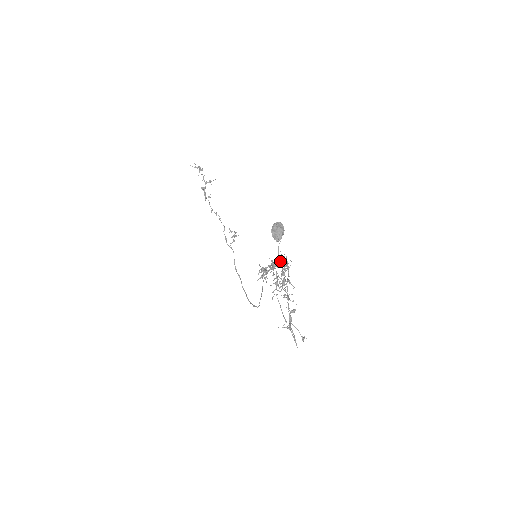
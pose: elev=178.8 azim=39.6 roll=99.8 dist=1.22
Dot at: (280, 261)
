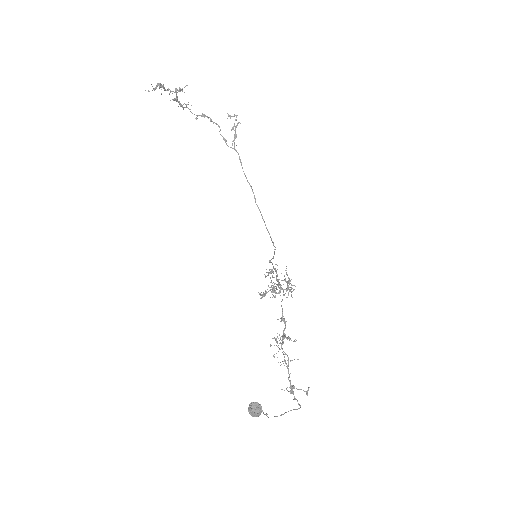
Dot at: (280, 288)
